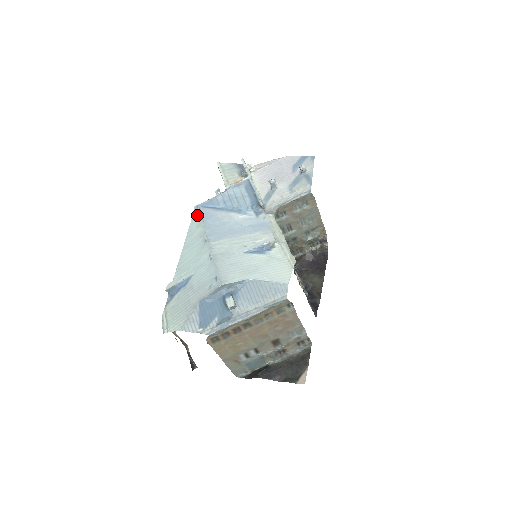
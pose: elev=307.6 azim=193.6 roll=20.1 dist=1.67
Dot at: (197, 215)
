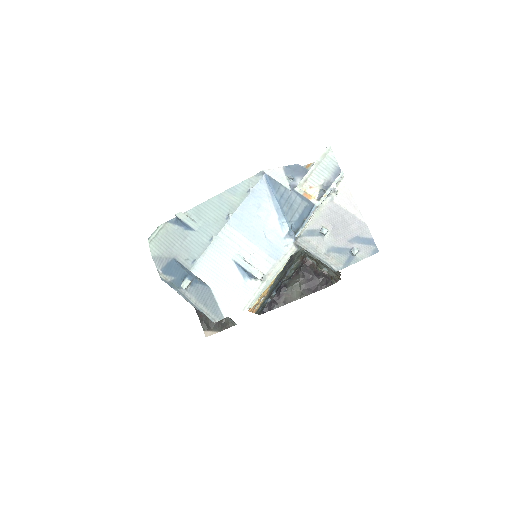
Dot at: (253, 182)
